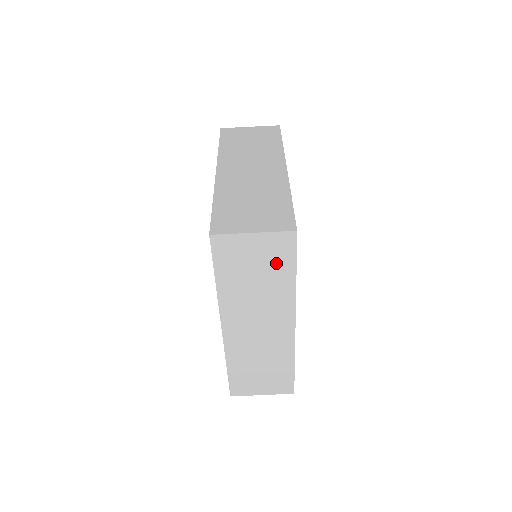
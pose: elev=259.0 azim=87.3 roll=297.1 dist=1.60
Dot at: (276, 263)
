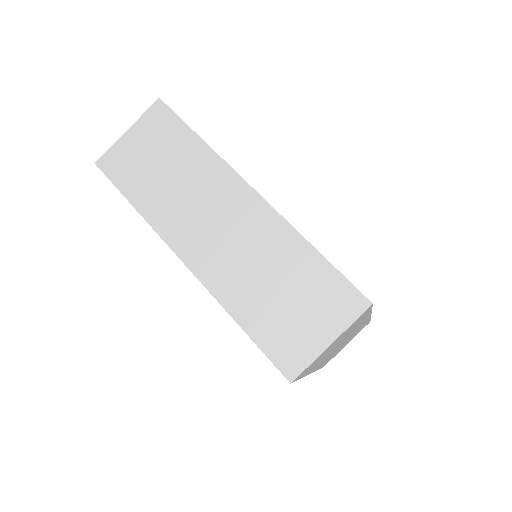
Dot at: occluded
